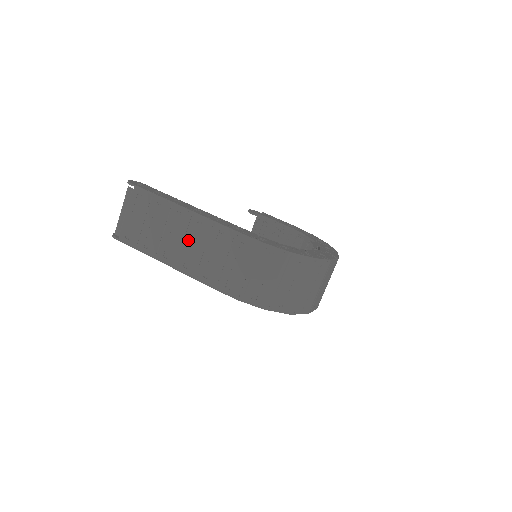
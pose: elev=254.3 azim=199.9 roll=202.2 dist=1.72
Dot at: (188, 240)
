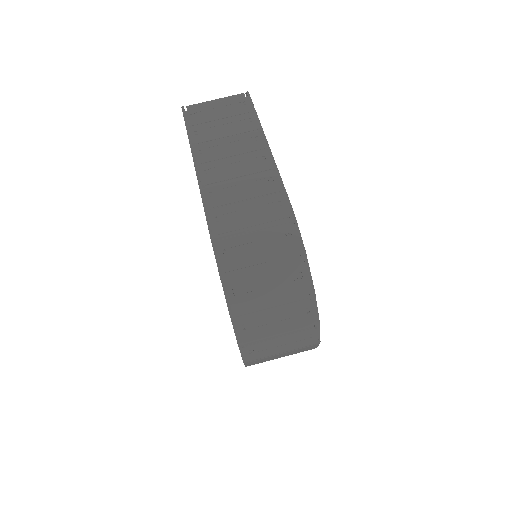
Dot at: (236, 159)
